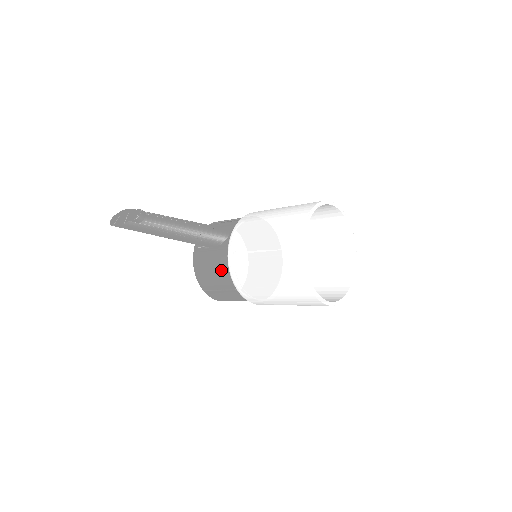
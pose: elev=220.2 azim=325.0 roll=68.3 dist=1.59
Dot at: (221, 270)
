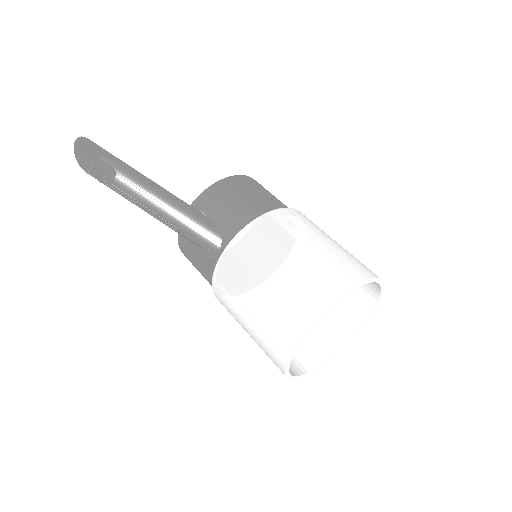
Dot at: (206, 277)
